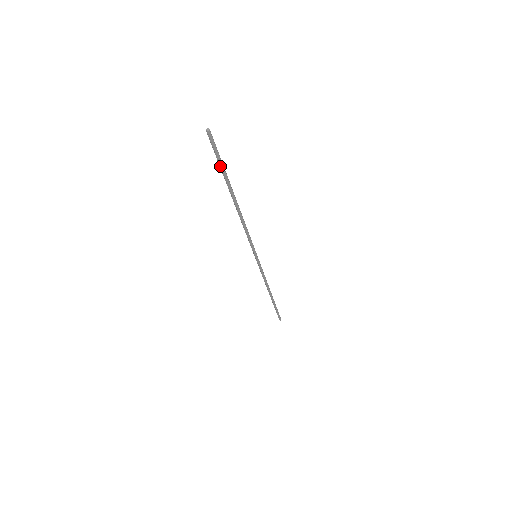
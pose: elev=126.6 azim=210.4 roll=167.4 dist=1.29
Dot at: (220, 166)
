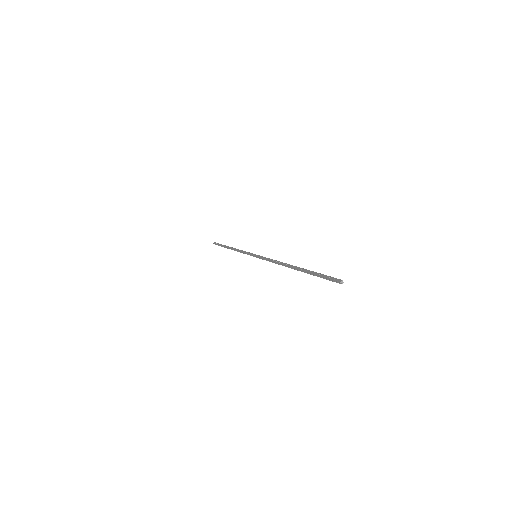
Dot at: (317, 276)
